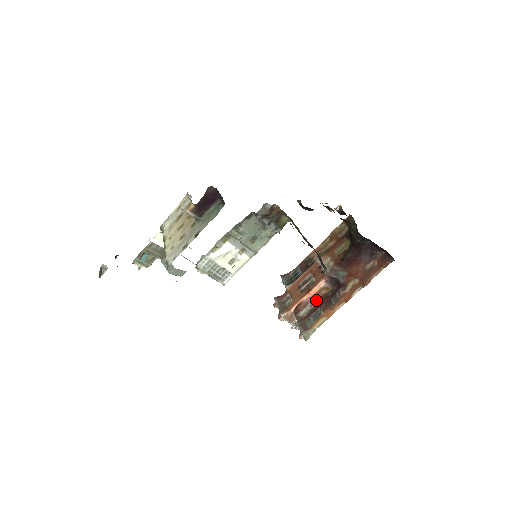
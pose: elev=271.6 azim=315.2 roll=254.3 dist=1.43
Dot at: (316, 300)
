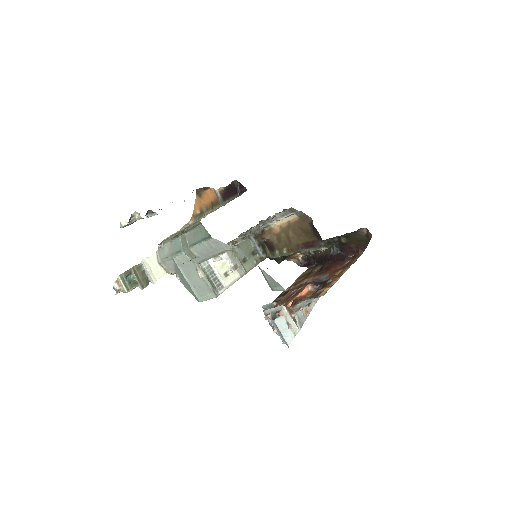
Dot at: occluded
